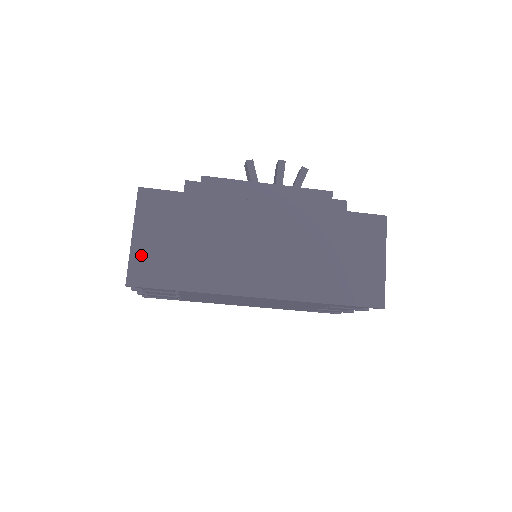
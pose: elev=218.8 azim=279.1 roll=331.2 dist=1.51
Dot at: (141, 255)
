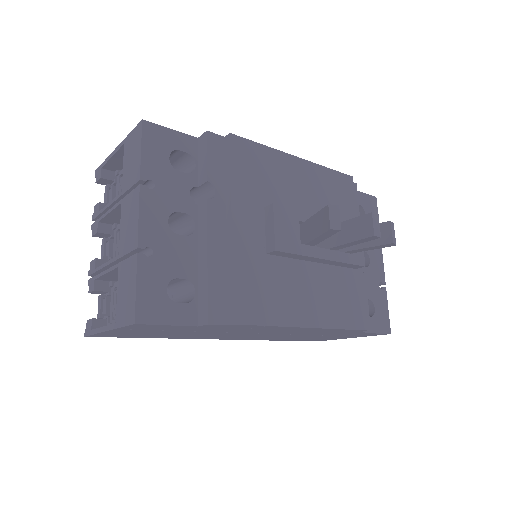
Dot at: (112, 334)
